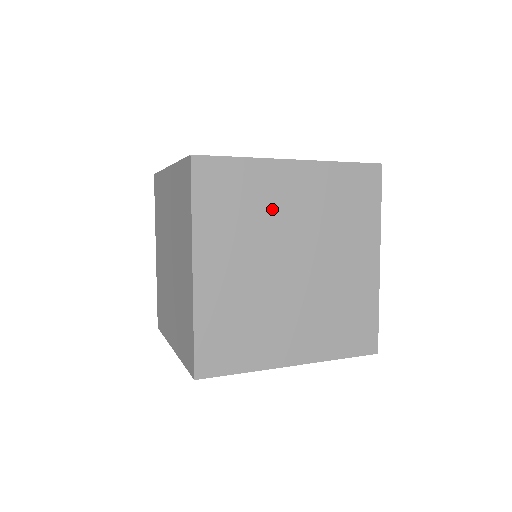
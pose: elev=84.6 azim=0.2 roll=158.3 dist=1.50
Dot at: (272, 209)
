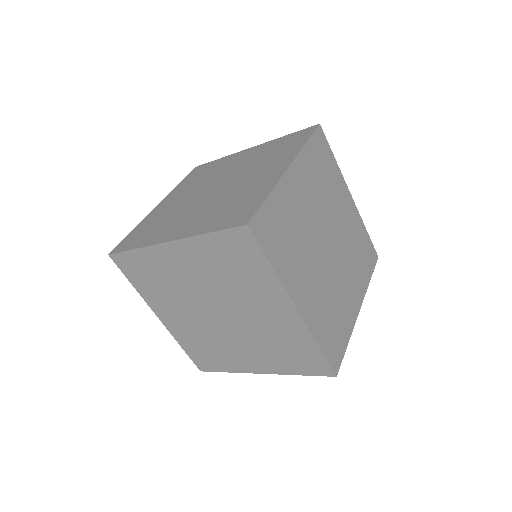
Dot at: (222, 170)
